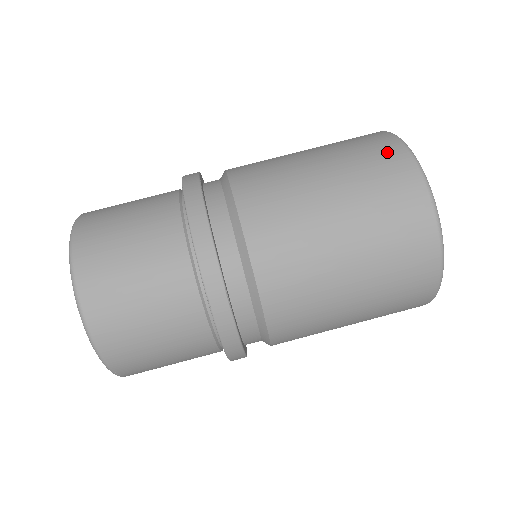
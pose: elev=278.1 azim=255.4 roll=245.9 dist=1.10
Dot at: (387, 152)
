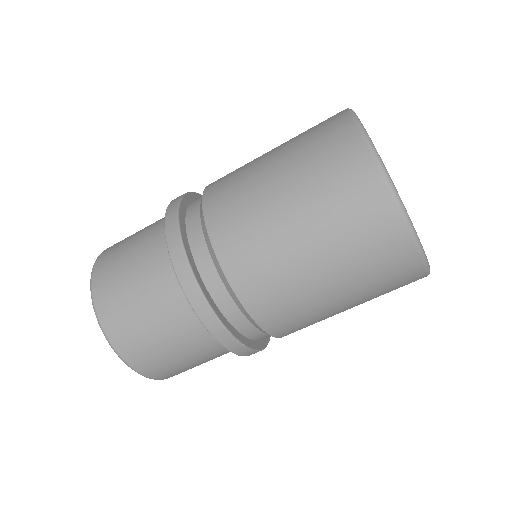
Dot at: (403, 270)
